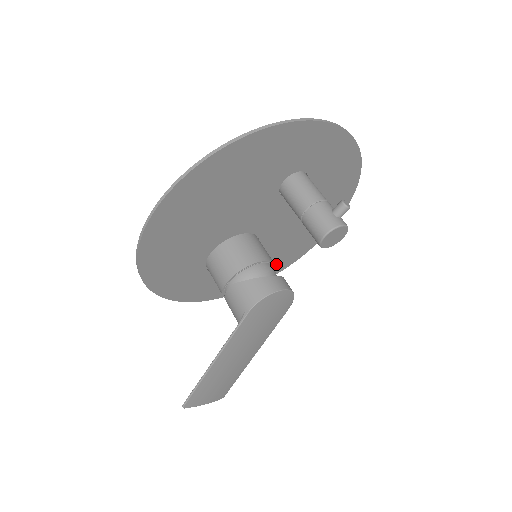
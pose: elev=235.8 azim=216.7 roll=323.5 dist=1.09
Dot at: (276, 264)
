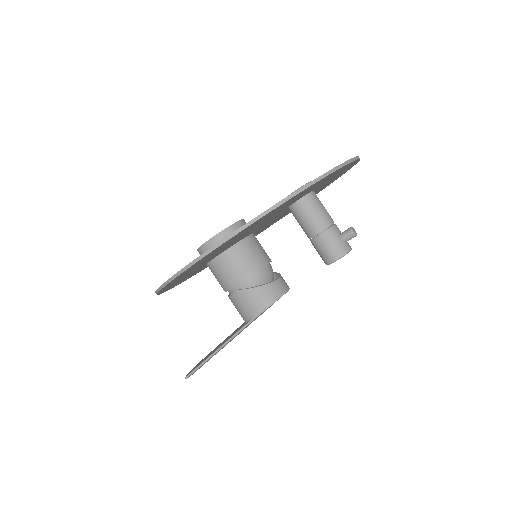
Dot at: occluded
